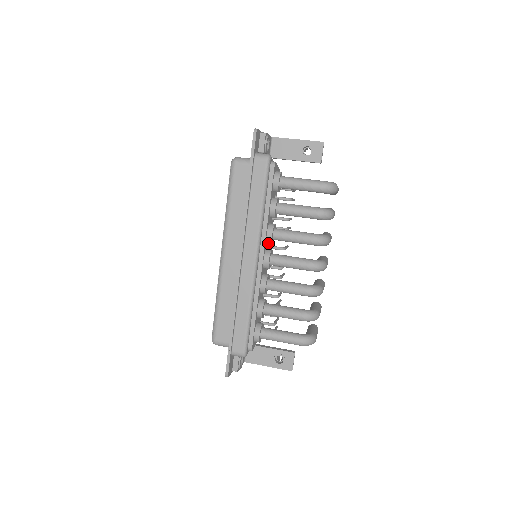
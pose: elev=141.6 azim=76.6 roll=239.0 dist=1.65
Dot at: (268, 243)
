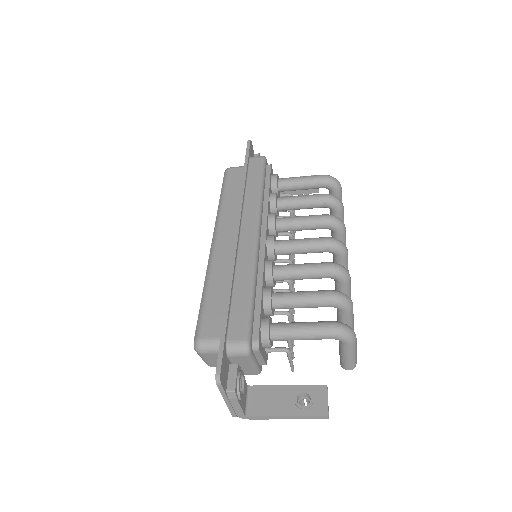
Dot at: occluded
